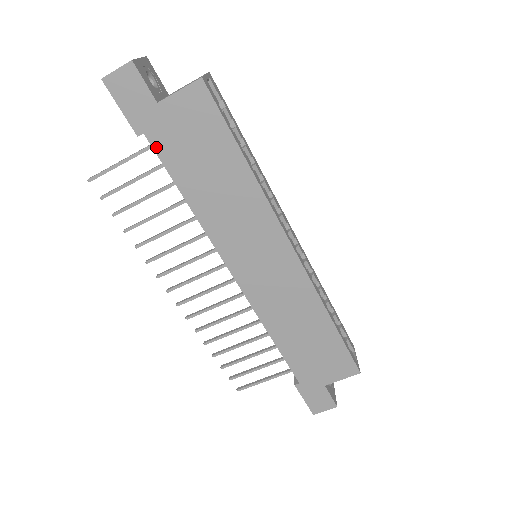
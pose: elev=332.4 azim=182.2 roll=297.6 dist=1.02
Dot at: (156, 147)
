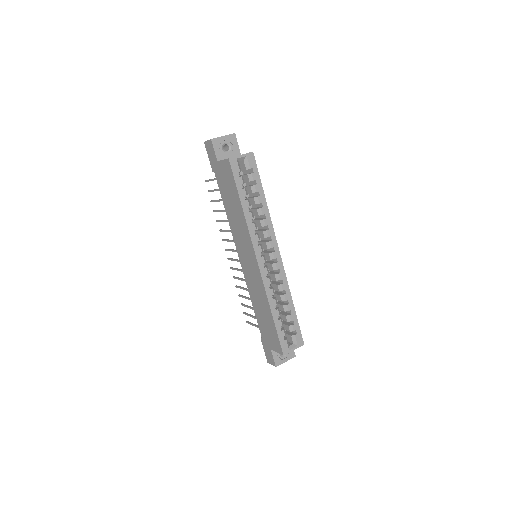
Dot at: (217, 180)
